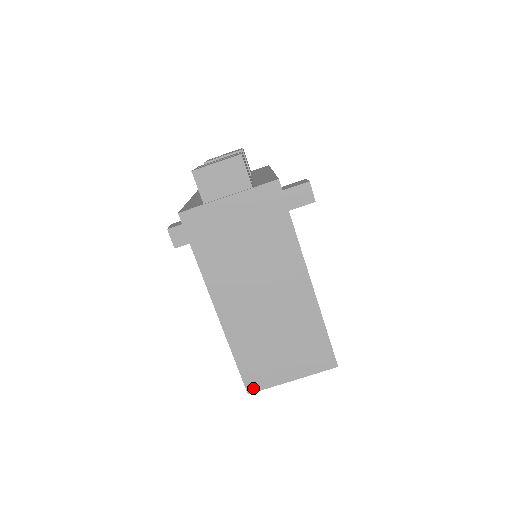
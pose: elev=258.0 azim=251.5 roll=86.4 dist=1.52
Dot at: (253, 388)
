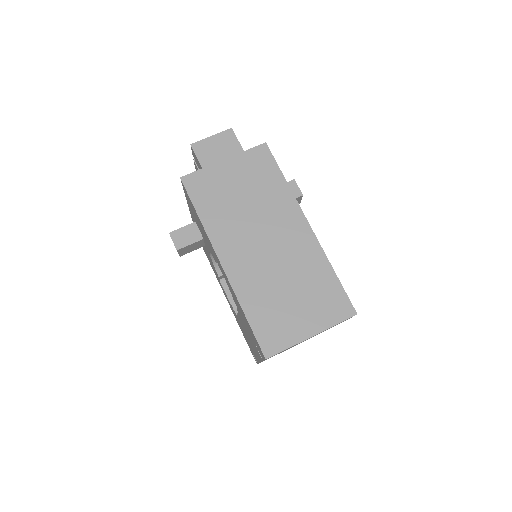
Dot at: (270, 351)
